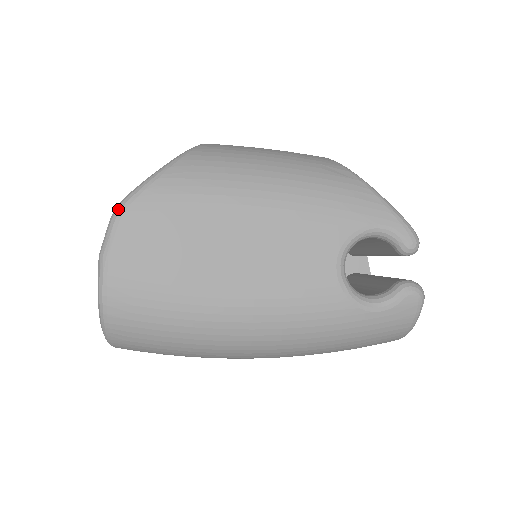
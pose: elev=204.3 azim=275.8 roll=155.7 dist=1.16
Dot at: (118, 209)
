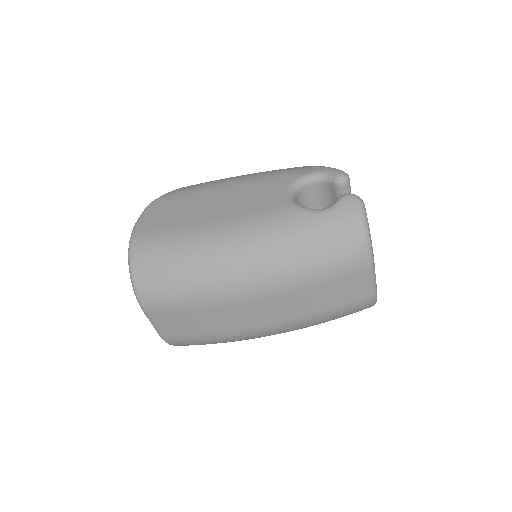
Dot at: (148, 205)
